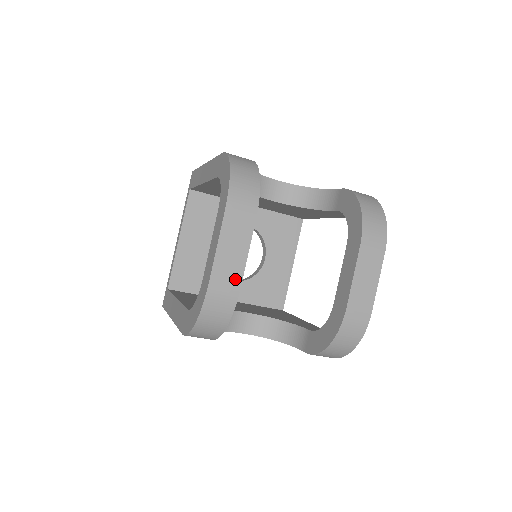
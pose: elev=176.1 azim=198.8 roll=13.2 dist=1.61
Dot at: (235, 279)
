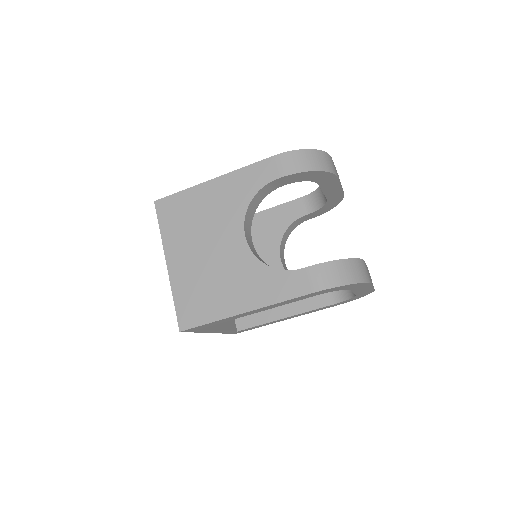
Dot at: (337, 175)
